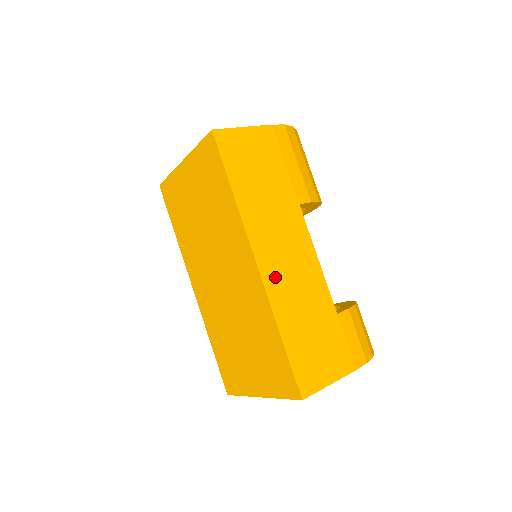
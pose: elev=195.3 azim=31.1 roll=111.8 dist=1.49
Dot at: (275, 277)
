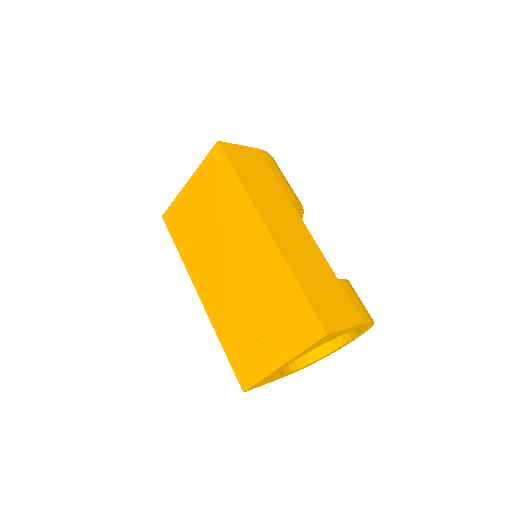
Dot at: (284, 241)
